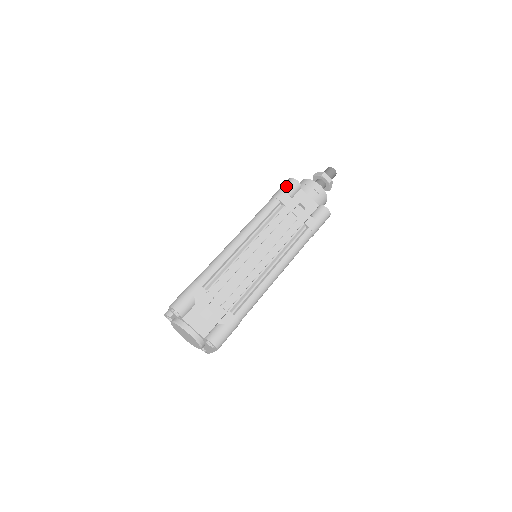
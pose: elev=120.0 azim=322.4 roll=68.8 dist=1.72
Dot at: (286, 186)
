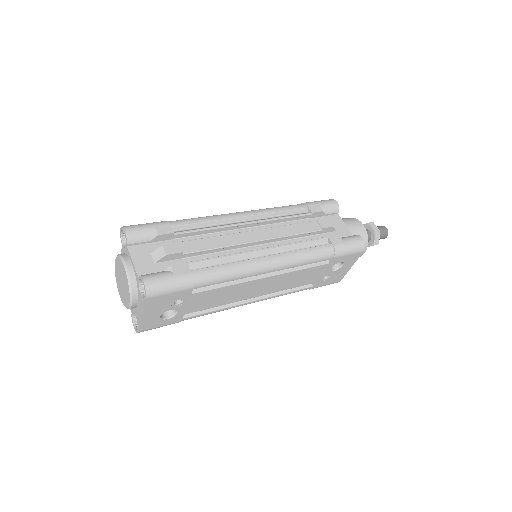
Dot at: (321, 200)
